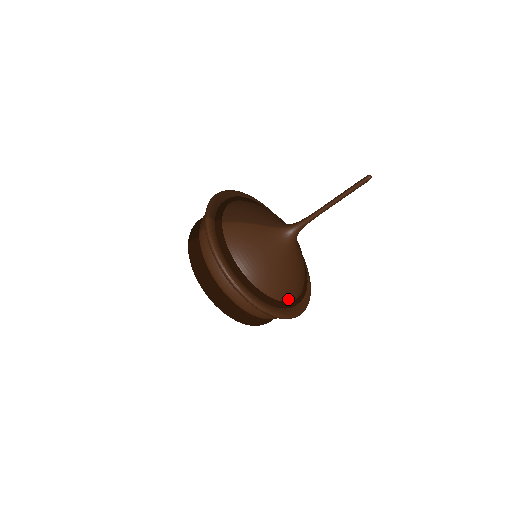
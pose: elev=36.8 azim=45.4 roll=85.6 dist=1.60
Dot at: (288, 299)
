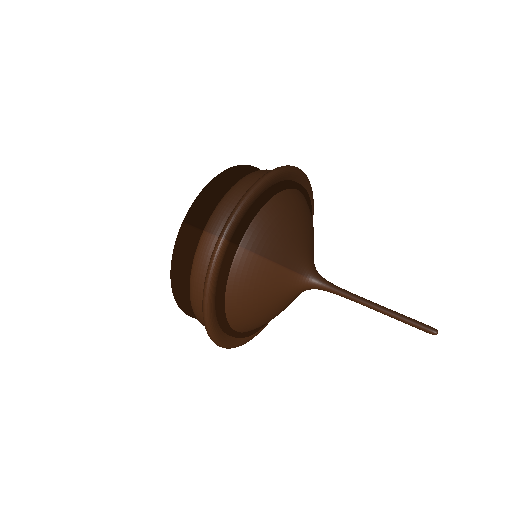
Dot at: occluded
